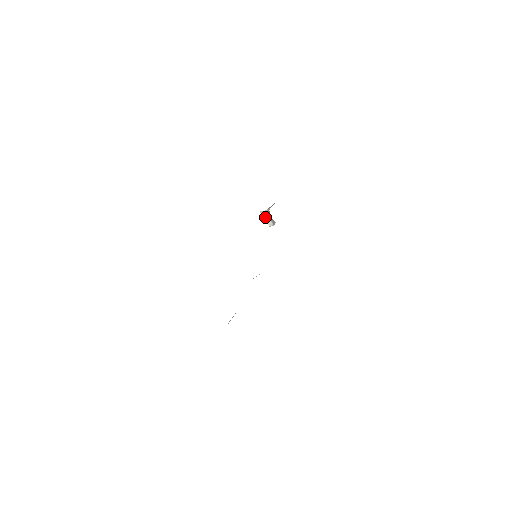
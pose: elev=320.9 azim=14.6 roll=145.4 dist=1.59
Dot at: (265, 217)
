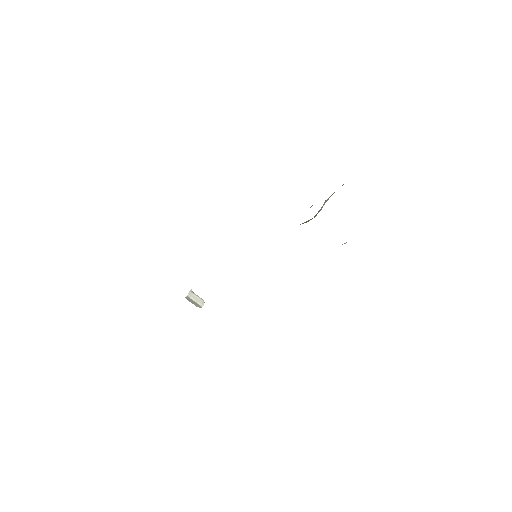
Dot at: (194, 298)
